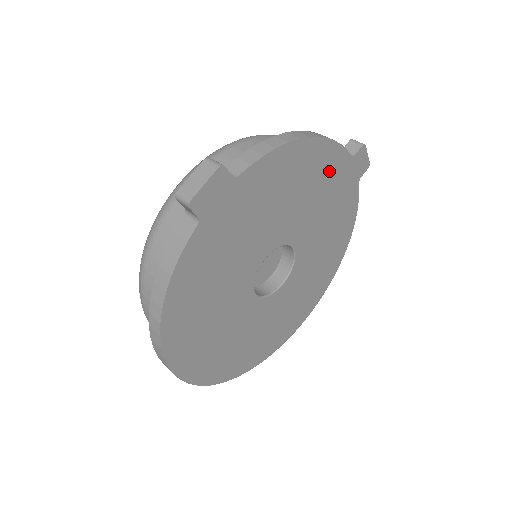
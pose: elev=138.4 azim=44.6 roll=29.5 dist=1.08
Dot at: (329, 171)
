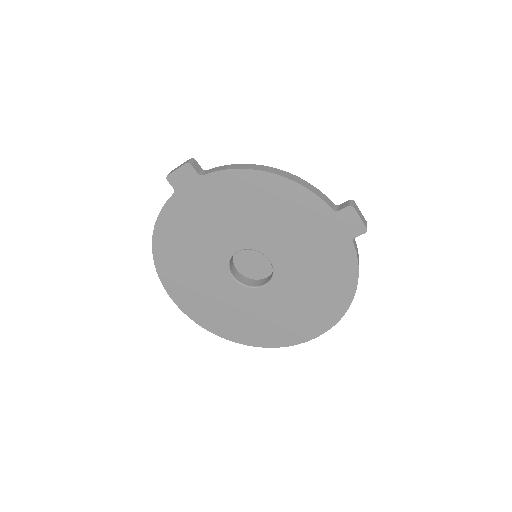
Dot at: (303, 211)
